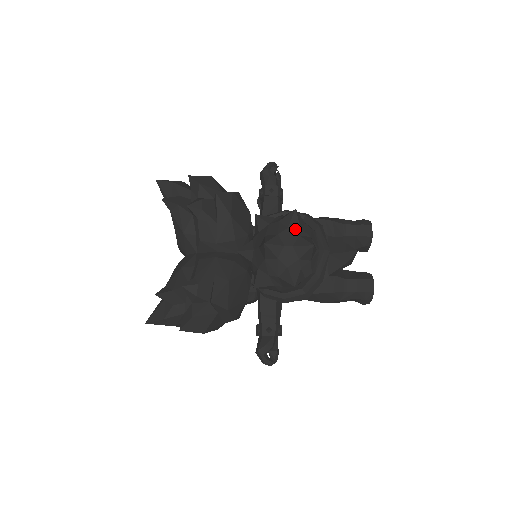
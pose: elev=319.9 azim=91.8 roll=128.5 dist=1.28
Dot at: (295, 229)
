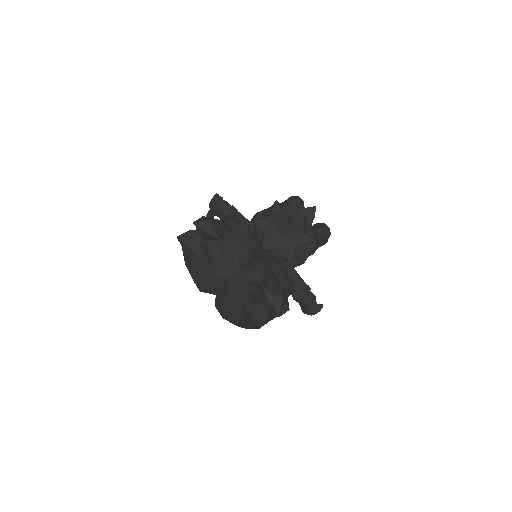
Dot at: (285, 211)
